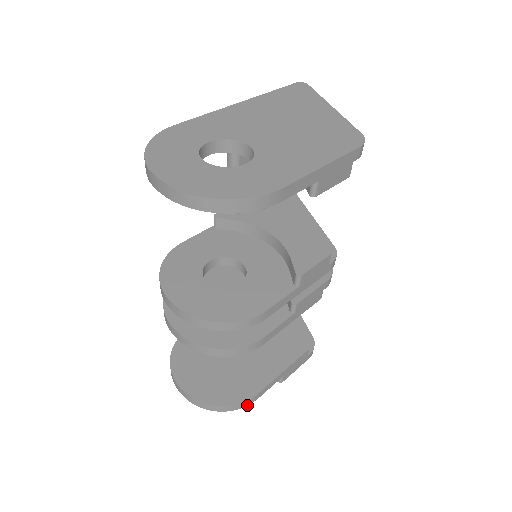
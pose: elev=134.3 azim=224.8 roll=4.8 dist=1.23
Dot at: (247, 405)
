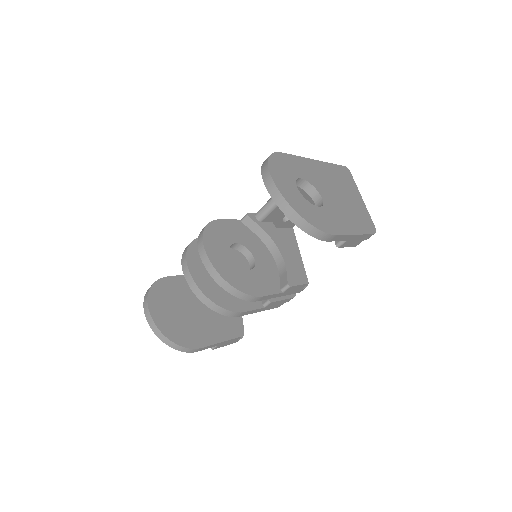
Dot at: (189, 352)
